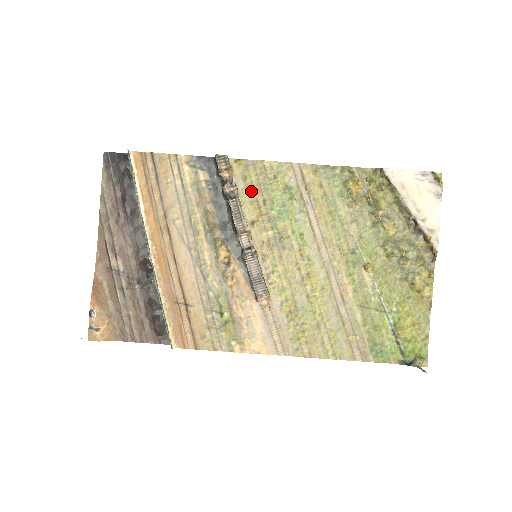
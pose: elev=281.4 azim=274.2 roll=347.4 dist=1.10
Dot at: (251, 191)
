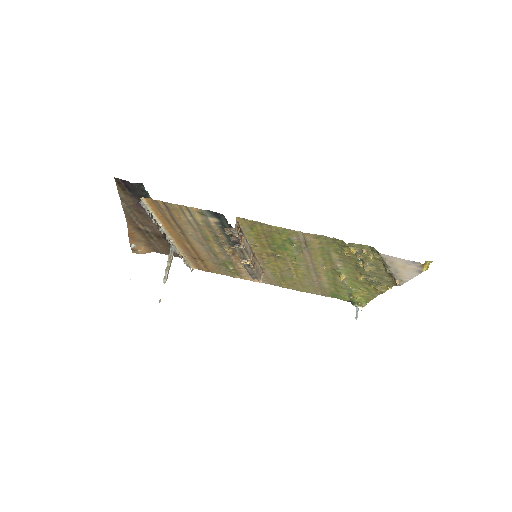
Dot at: (256, 234)
